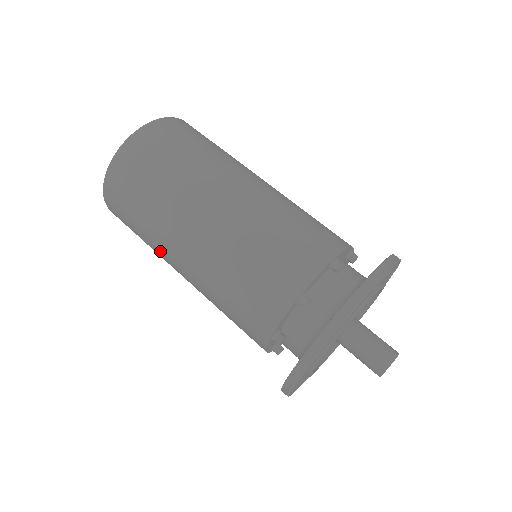
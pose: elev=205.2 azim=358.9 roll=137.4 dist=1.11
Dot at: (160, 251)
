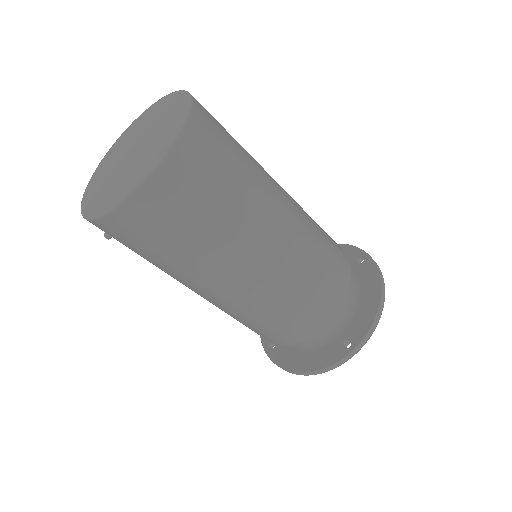
Dot at: (195, 275)
